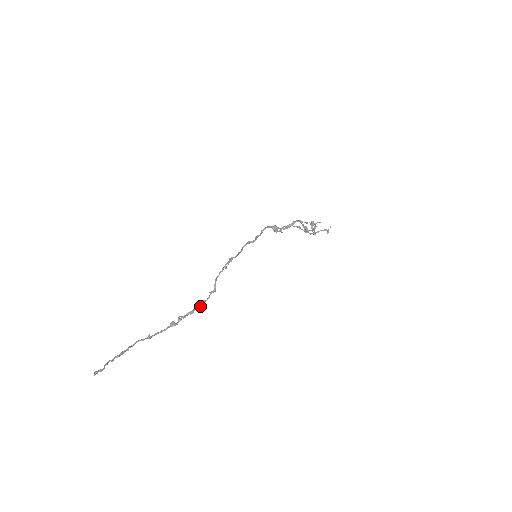
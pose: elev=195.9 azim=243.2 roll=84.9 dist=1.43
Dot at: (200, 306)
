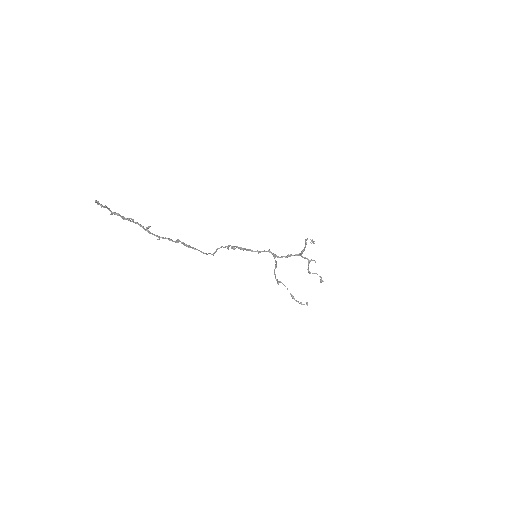
Dot at: occluded
